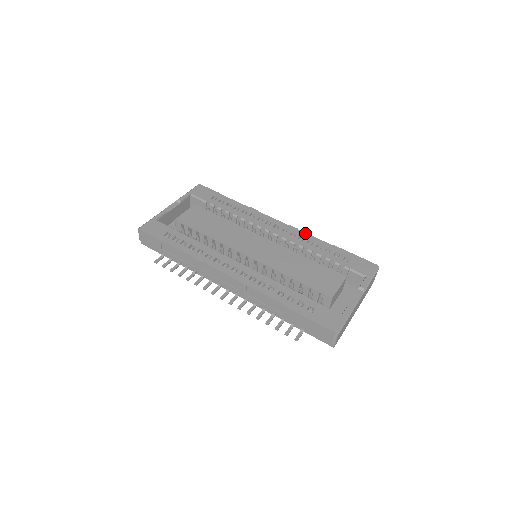
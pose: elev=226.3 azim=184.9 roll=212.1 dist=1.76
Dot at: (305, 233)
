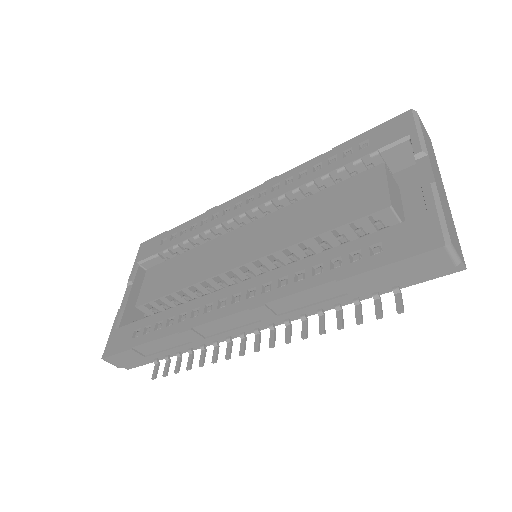
Dot at: (287, 172)
